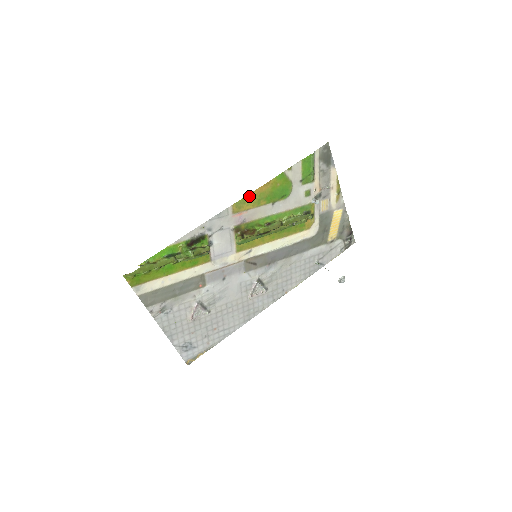
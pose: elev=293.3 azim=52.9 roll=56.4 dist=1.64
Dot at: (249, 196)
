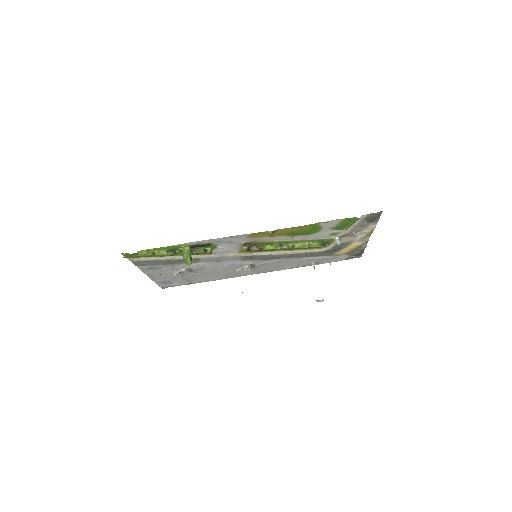
Dot at: (270, 233)
